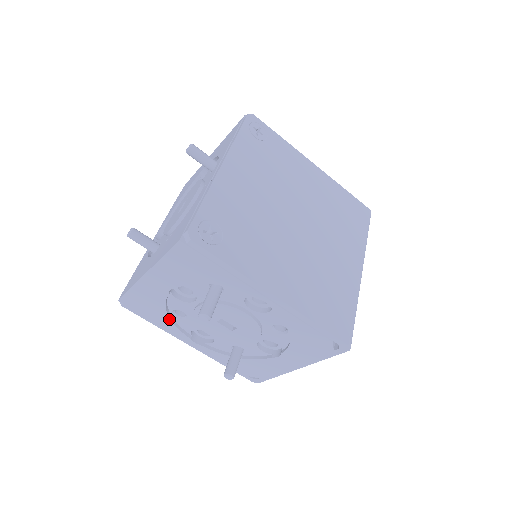
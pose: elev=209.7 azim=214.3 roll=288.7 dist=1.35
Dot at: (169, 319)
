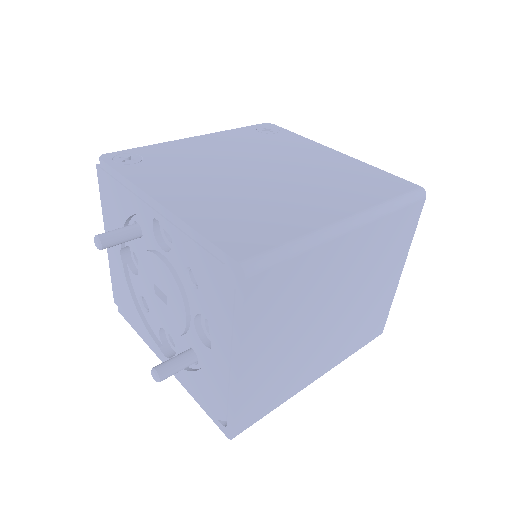
Dot at: (138, 314)
